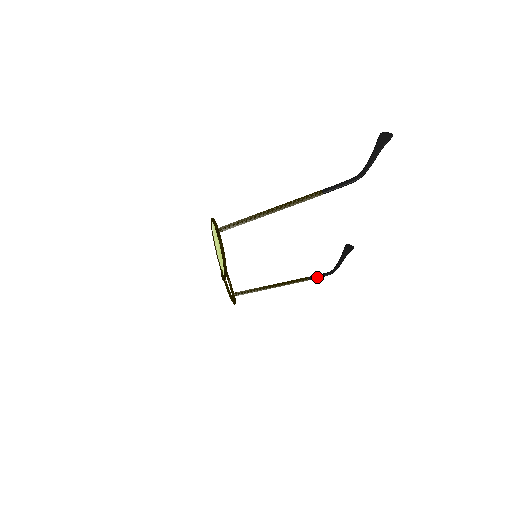
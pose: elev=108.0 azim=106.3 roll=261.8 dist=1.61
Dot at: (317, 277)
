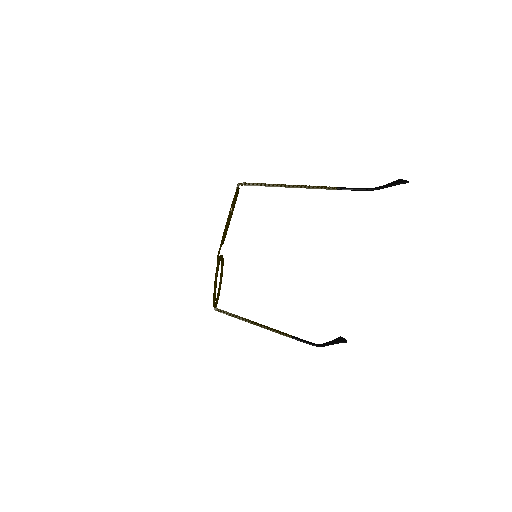
Dot at: (301, 340)
